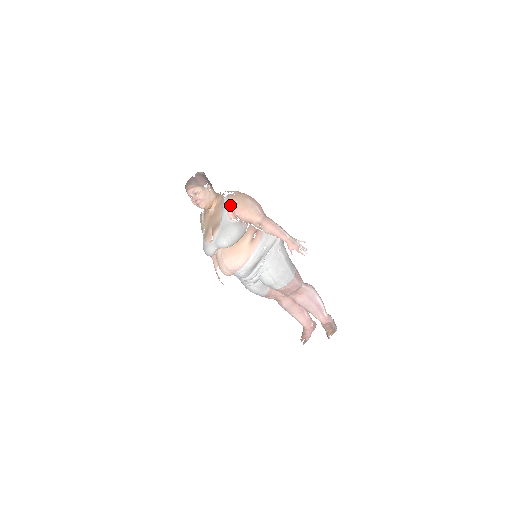
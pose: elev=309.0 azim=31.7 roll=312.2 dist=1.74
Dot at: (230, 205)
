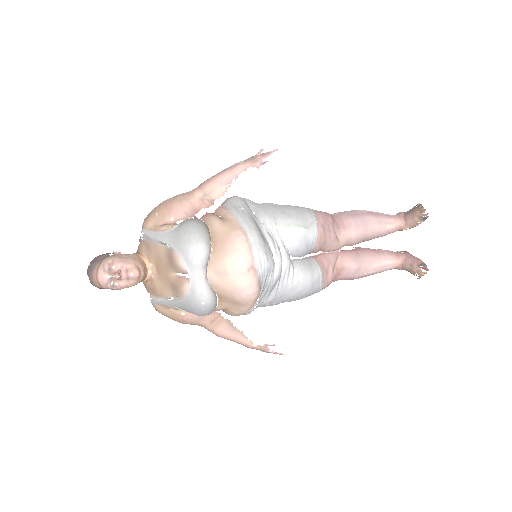
Dot at: (155, 225)
